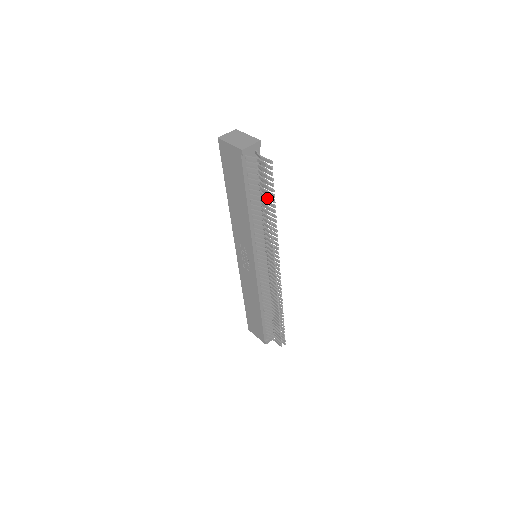
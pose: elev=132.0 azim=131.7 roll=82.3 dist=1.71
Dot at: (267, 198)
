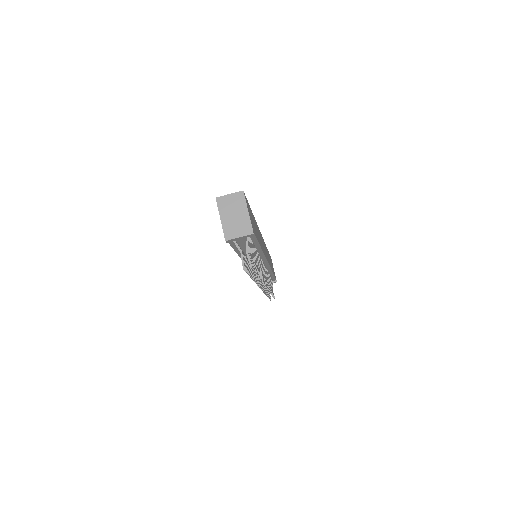
Dot at: occluded
